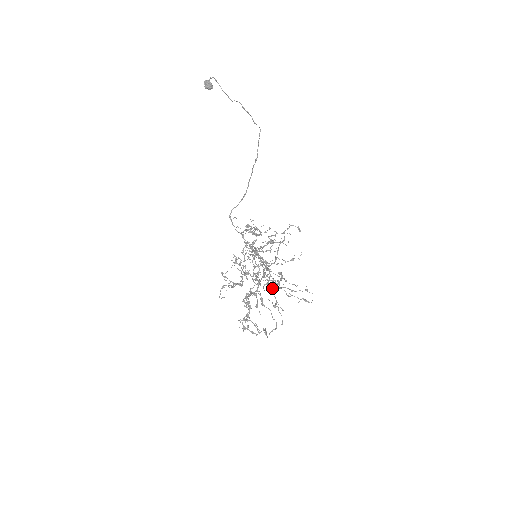
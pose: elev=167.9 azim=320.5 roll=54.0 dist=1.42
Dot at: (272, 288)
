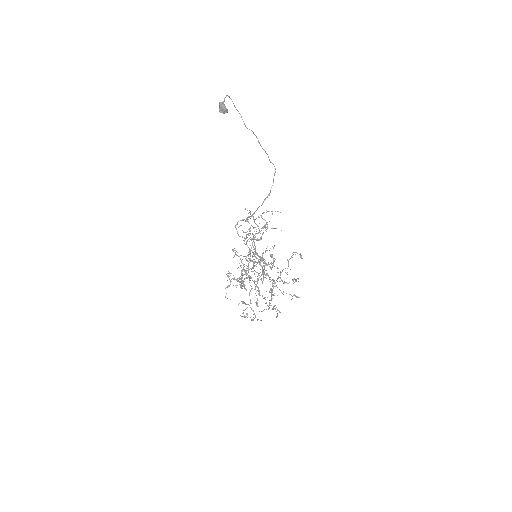
Dot at: occluded
